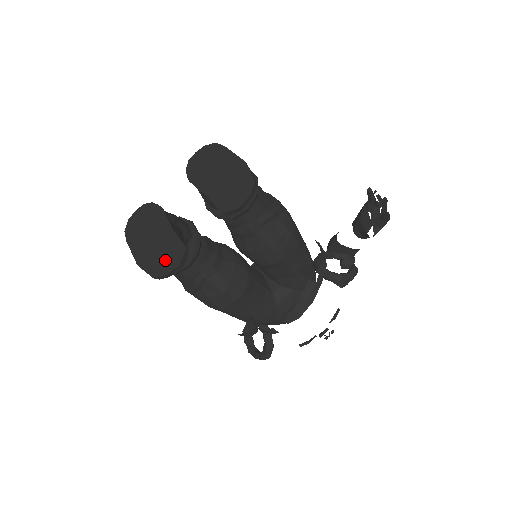
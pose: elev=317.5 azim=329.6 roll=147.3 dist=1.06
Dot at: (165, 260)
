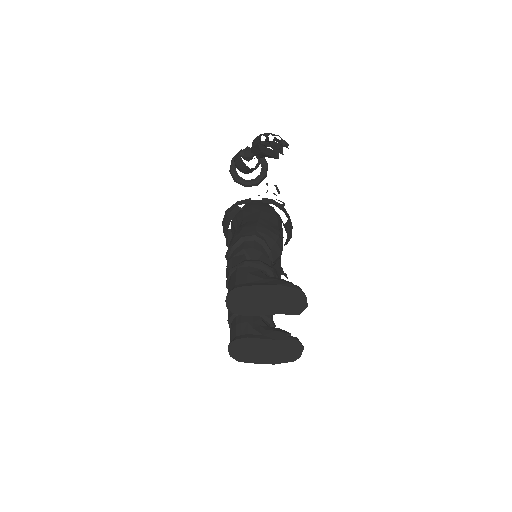
Dot at: (291, 352)
